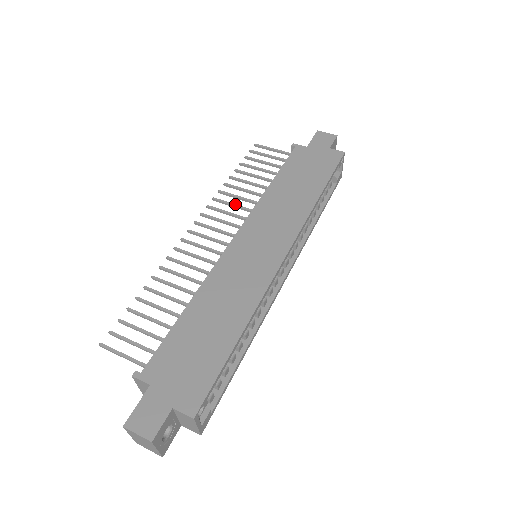
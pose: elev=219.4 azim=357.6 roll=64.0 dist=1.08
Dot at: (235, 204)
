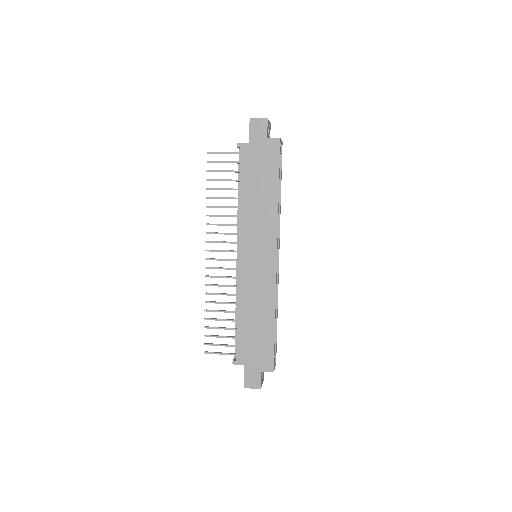
Dot at: (224, 224)
